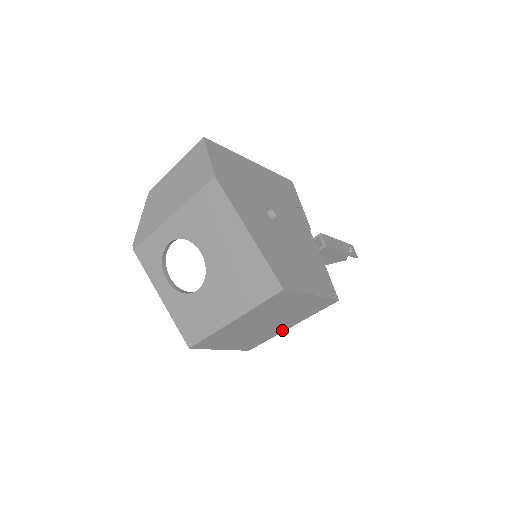
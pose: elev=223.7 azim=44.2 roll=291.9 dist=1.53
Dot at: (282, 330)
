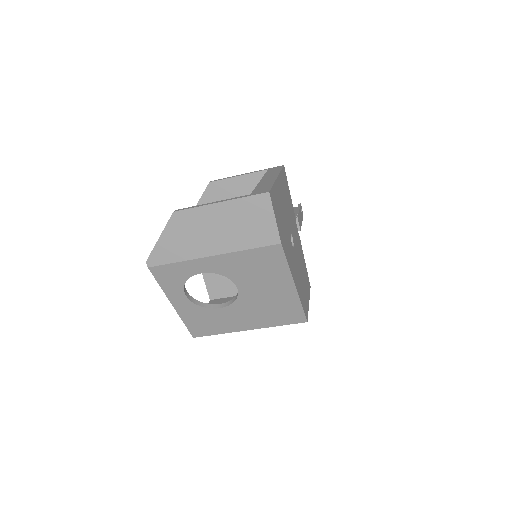
Dot at: occluded
